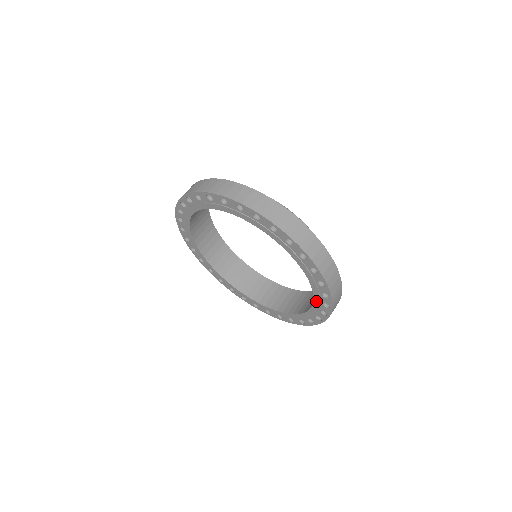
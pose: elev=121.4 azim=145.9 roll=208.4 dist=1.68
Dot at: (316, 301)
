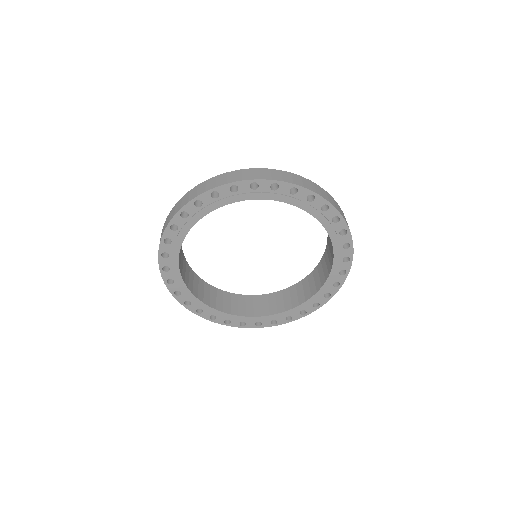
Dot at: (316, 216)
